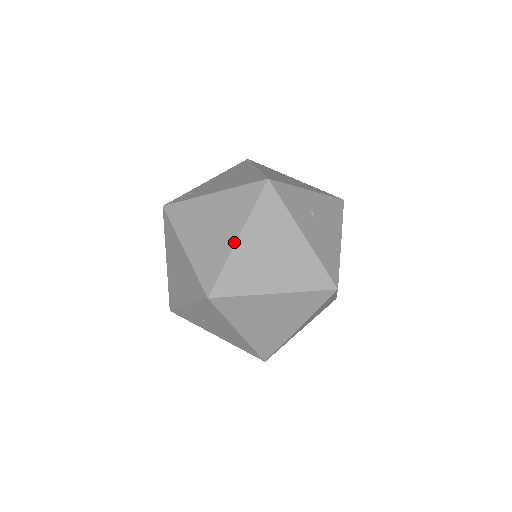
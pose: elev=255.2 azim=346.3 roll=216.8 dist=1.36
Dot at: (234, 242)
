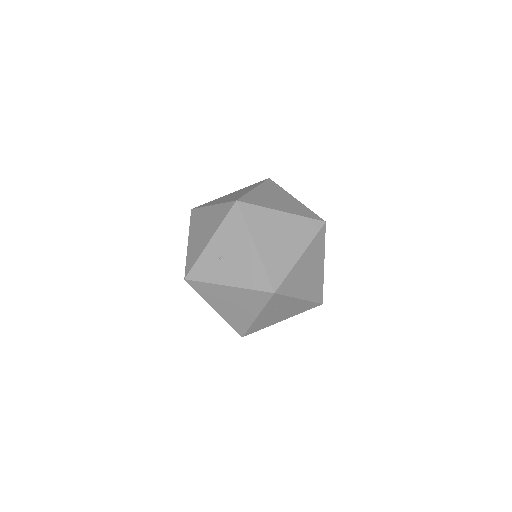
Dot at: (251, 189)
